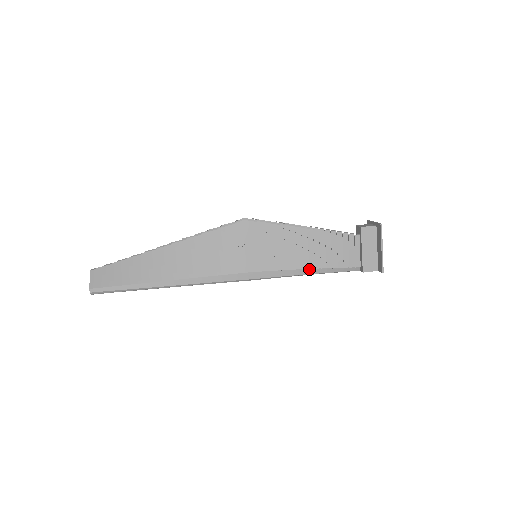
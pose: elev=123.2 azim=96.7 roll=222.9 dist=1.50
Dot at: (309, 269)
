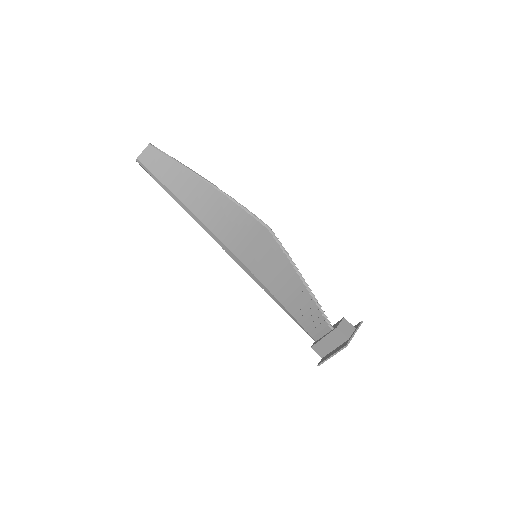
Dot at: (281, 303)
